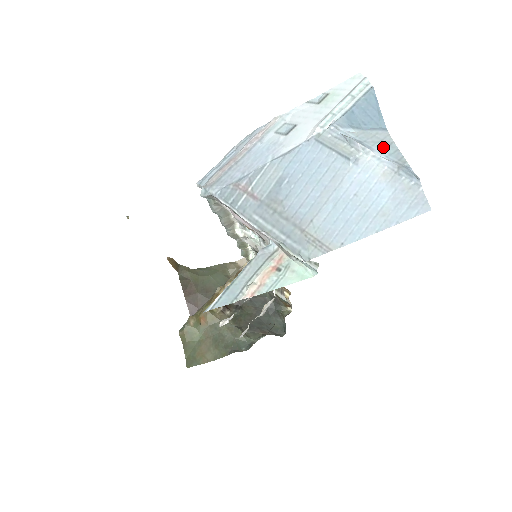
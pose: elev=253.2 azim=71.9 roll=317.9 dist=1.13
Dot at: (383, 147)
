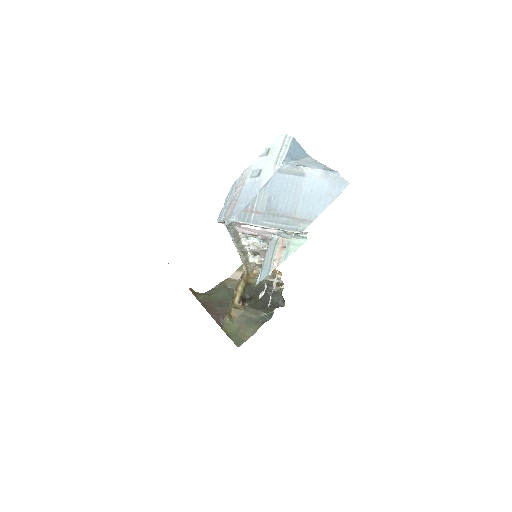
Dot at: (313, 164)
